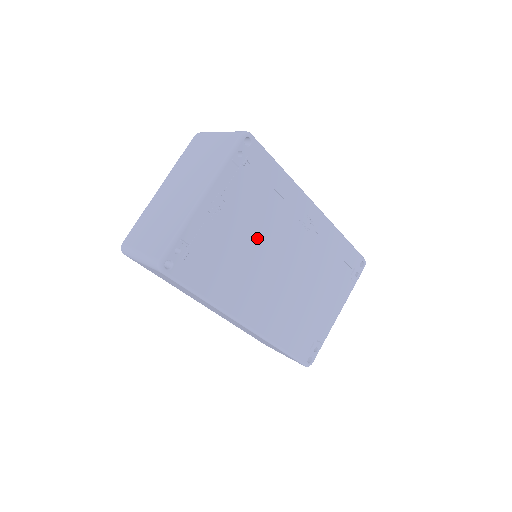
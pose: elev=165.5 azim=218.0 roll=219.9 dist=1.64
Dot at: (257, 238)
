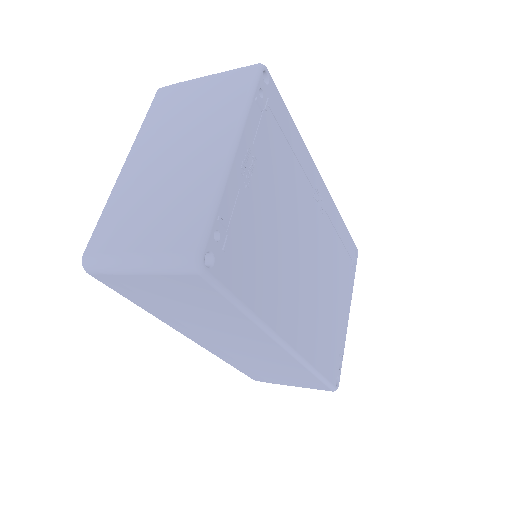
Dot at: (285, 218)
